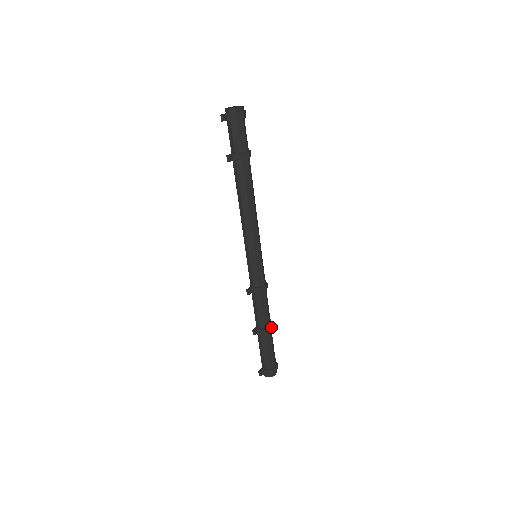
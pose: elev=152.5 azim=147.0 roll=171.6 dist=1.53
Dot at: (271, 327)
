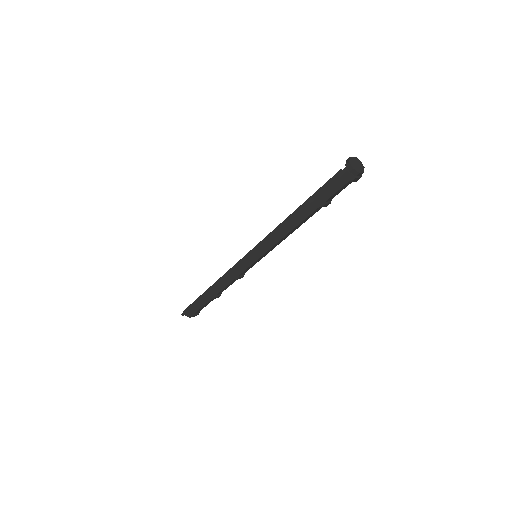
Dot at: occluded
